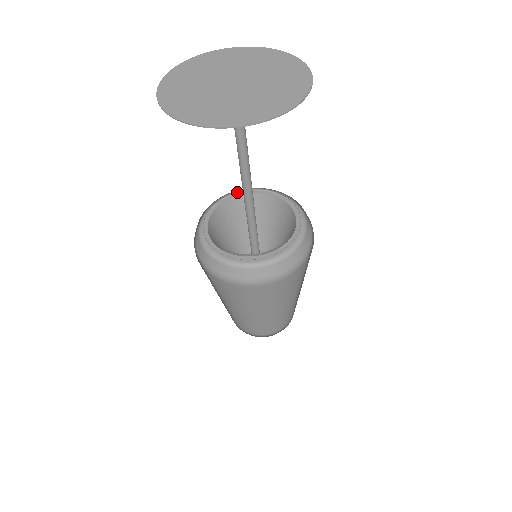
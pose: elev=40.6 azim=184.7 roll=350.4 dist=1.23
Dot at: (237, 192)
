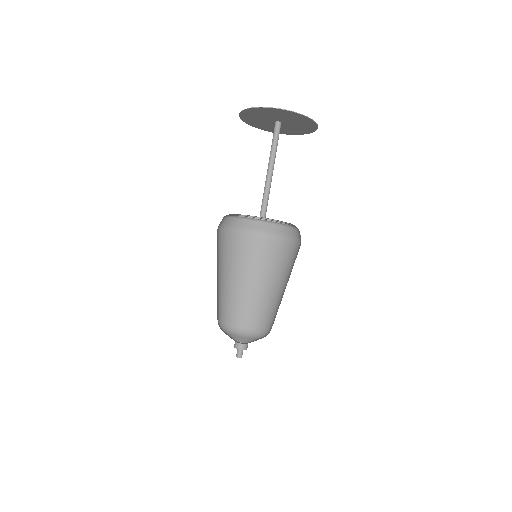
Dot at: occluded
